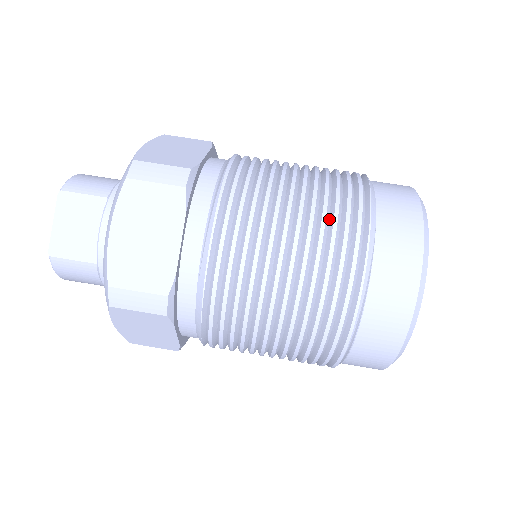
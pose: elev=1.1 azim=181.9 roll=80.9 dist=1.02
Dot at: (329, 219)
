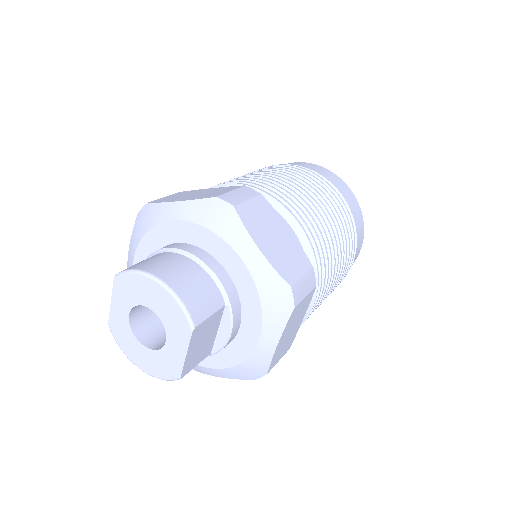
Dot at: (344, 247)
